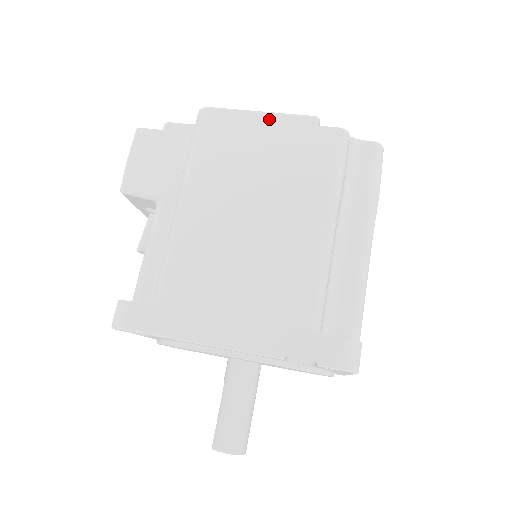
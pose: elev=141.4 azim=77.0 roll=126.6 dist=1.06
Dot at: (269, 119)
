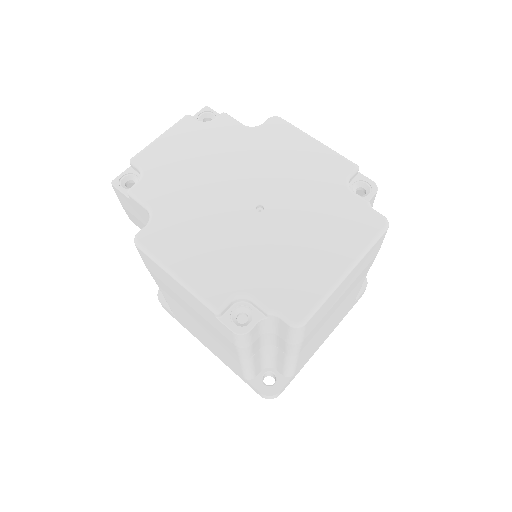
Dot at: (182, 288)
